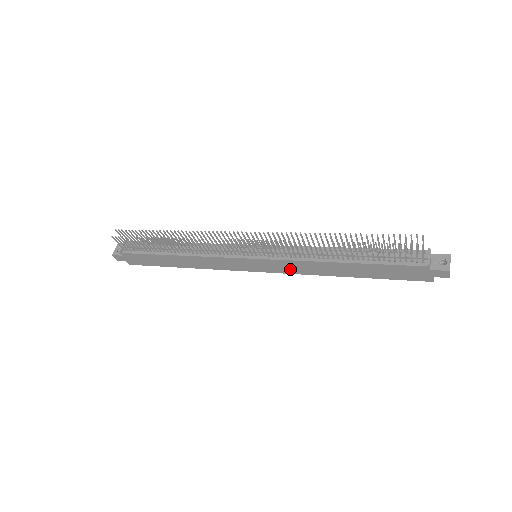
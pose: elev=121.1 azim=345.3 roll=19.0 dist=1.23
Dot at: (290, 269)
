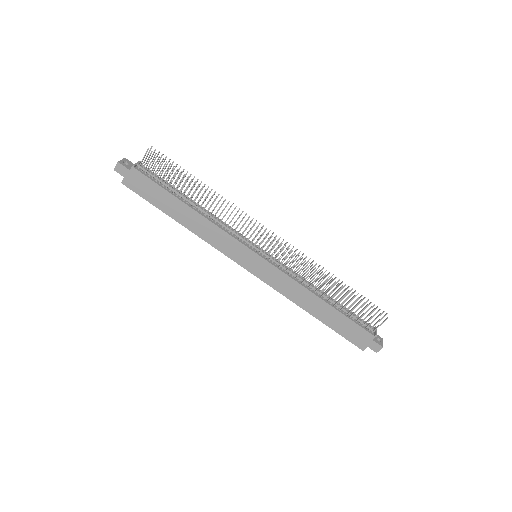
Dot at: (276, 283)
